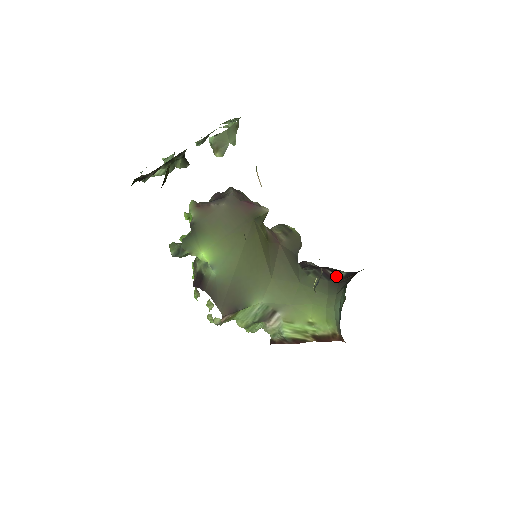
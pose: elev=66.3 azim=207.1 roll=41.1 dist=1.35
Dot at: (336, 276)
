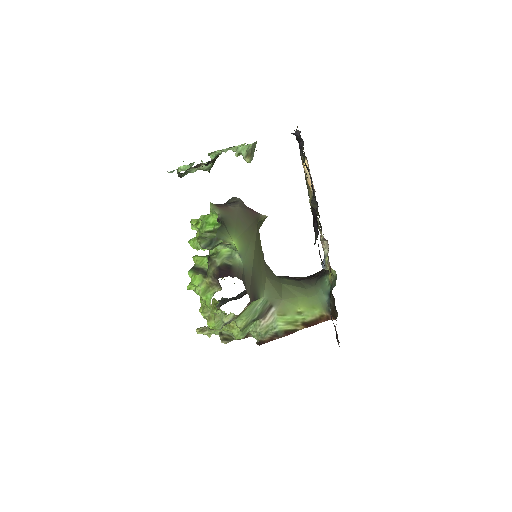
Dot at: (302, 278)
